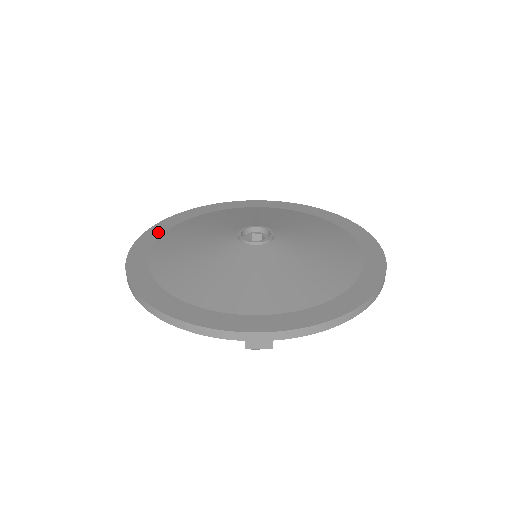
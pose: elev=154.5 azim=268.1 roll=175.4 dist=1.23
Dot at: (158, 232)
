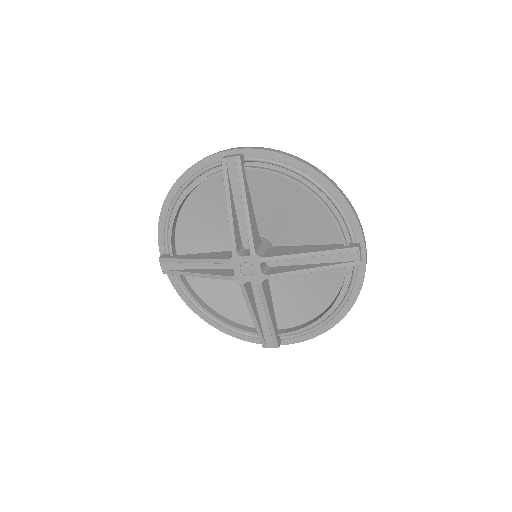
Dot at: occluded
